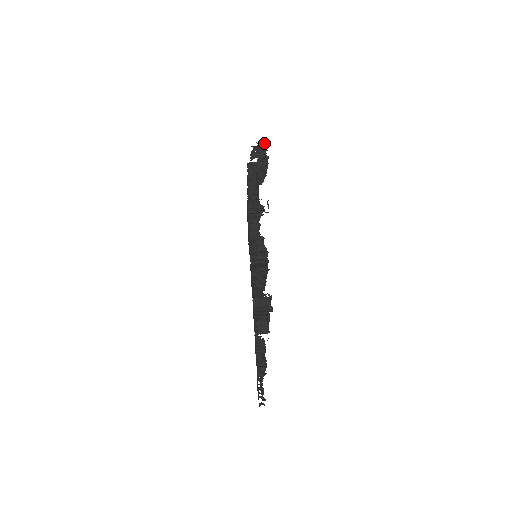
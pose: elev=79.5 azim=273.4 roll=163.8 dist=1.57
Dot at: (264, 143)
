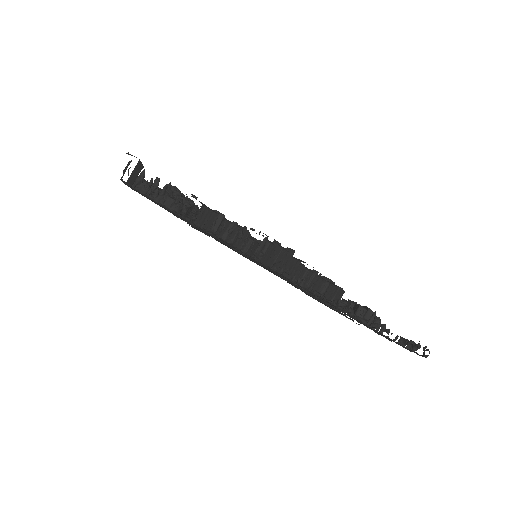
Dot at: occluded
